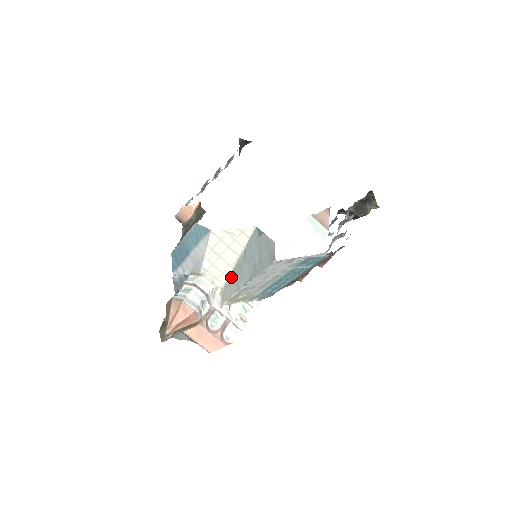
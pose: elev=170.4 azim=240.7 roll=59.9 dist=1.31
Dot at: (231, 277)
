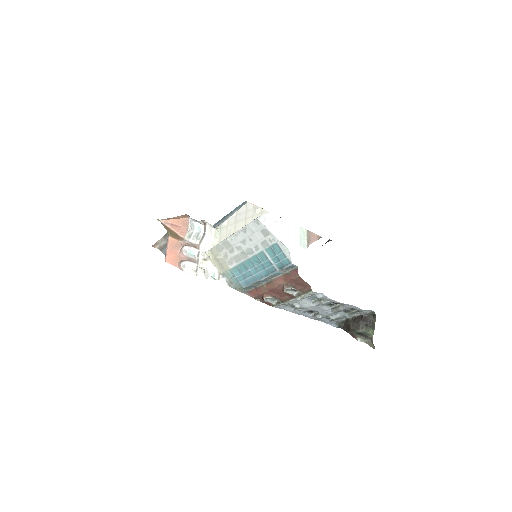
Dot at: occluded
